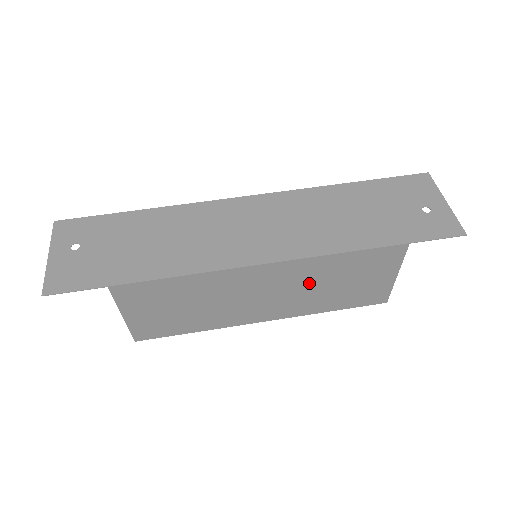
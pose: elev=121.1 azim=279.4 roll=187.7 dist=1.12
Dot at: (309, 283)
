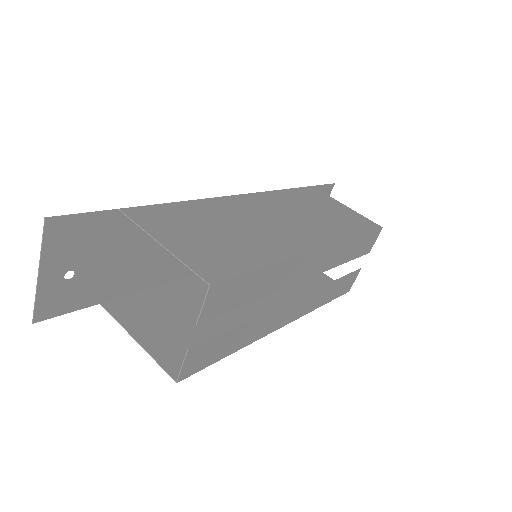
Dot at: (296, 210)
